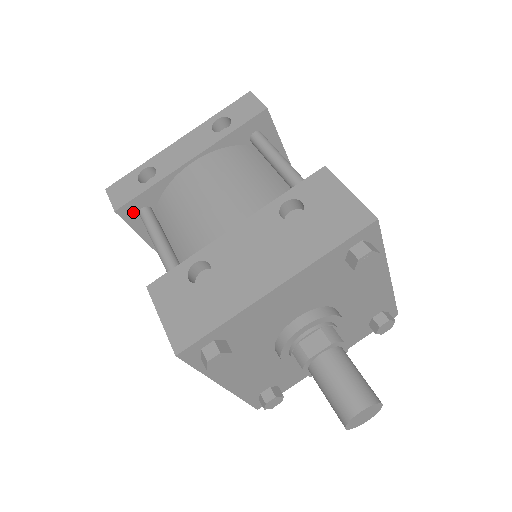
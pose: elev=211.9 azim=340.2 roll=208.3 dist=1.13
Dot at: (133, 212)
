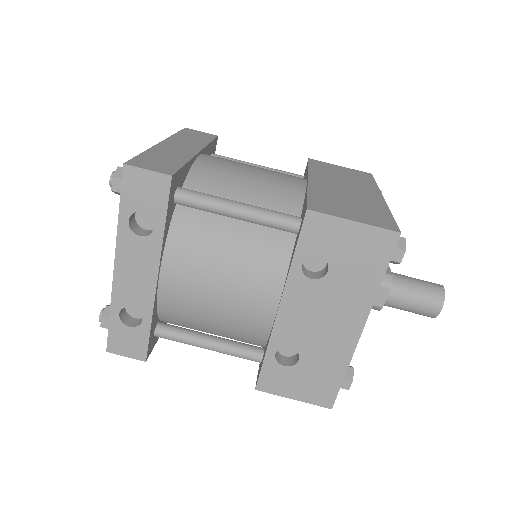
Dot at: (152, 342)
